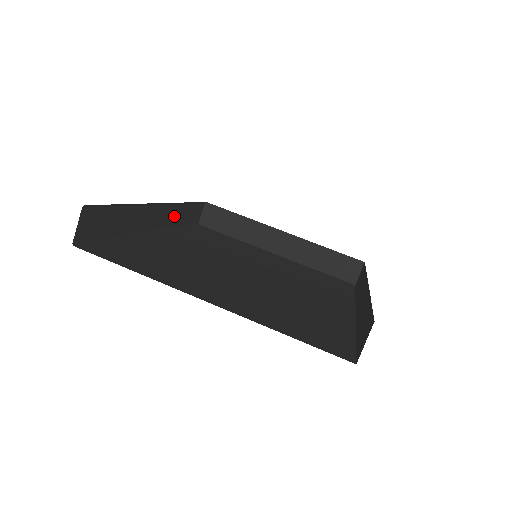
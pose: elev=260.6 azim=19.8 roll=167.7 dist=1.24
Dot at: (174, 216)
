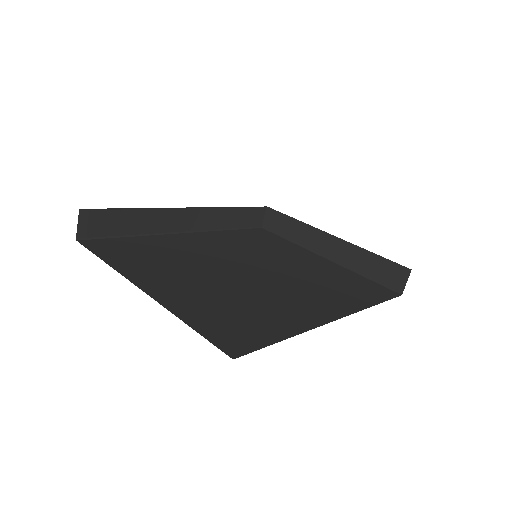
Dot at: (216, 219)
